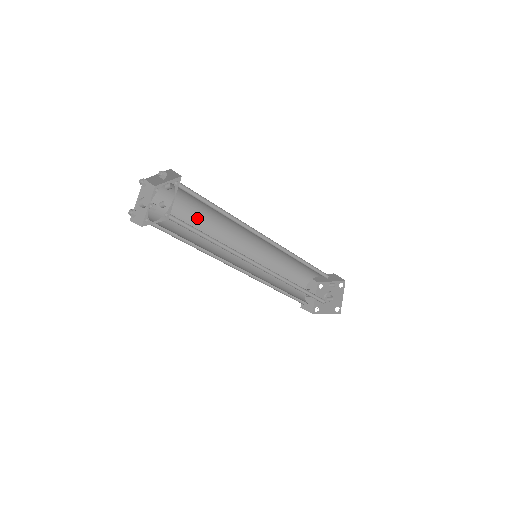
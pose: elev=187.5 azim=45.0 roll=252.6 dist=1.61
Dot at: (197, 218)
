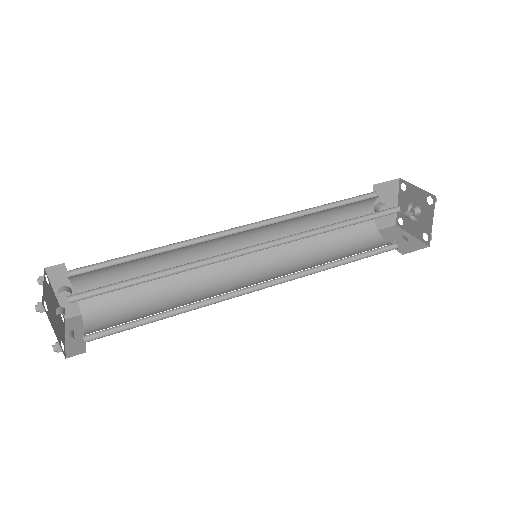
Dot at: (146, 259)
